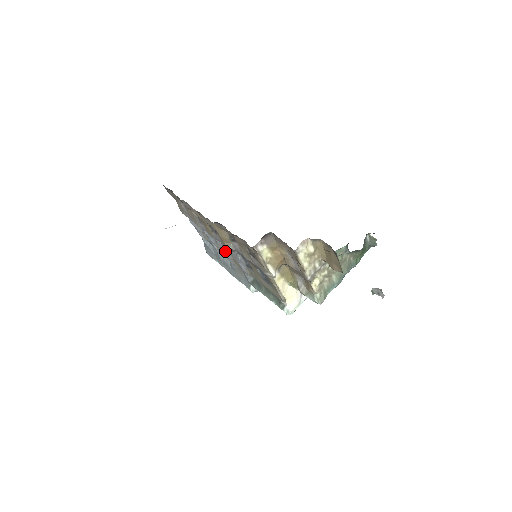
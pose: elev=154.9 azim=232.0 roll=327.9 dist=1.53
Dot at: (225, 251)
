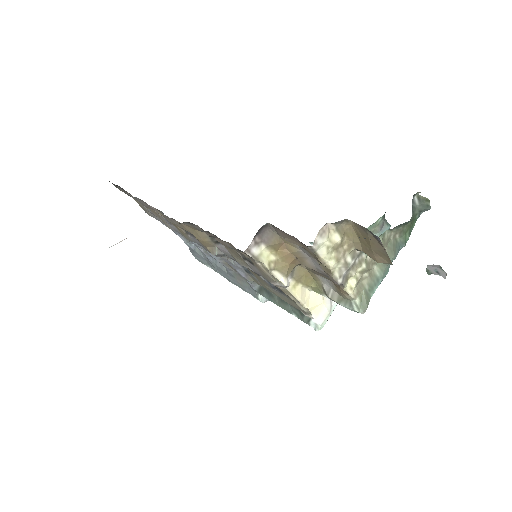
Dot at: occluded
